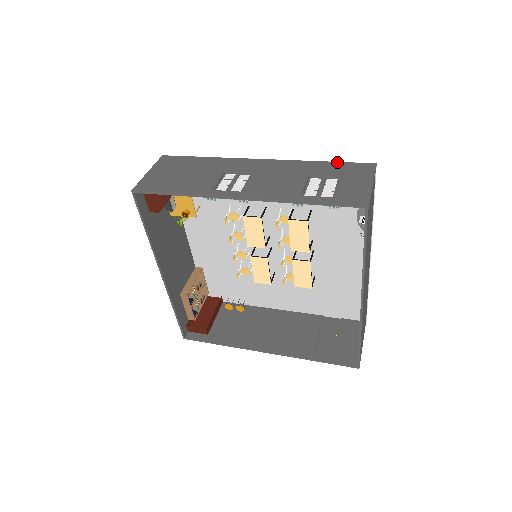
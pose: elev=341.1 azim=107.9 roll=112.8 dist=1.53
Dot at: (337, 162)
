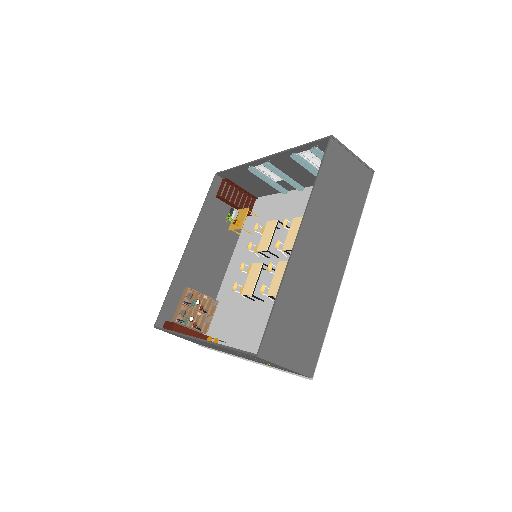
Dot at: occluded
